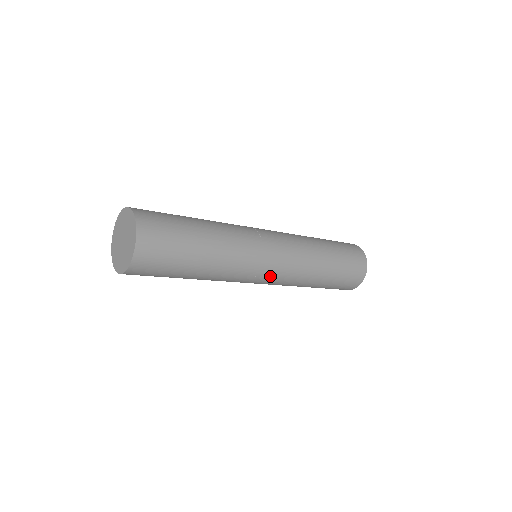
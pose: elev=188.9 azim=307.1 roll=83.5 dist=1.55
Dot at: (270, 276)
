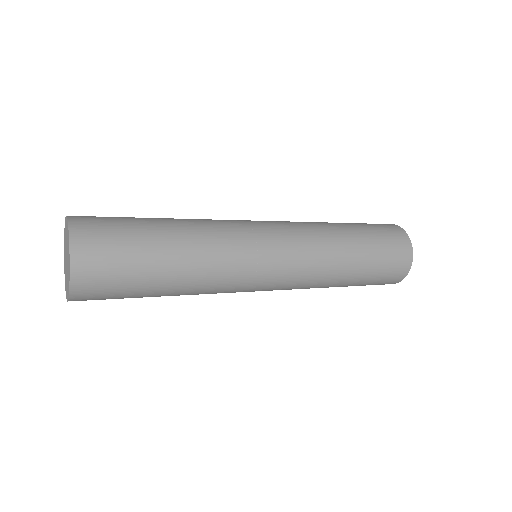
Dot at: occluded
